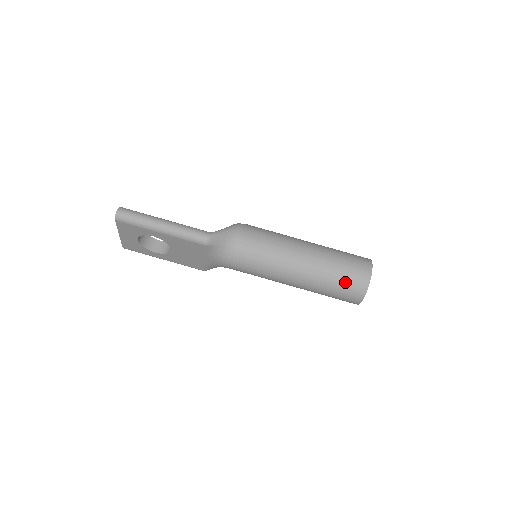
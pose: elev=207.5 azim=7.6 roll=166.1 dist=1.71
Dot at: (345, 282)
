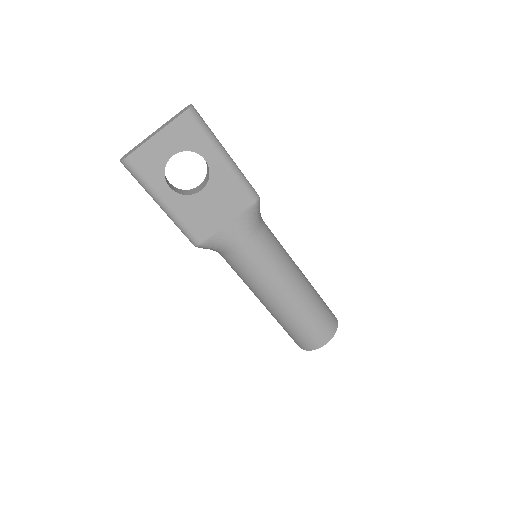
Dot at: (326, 314)
